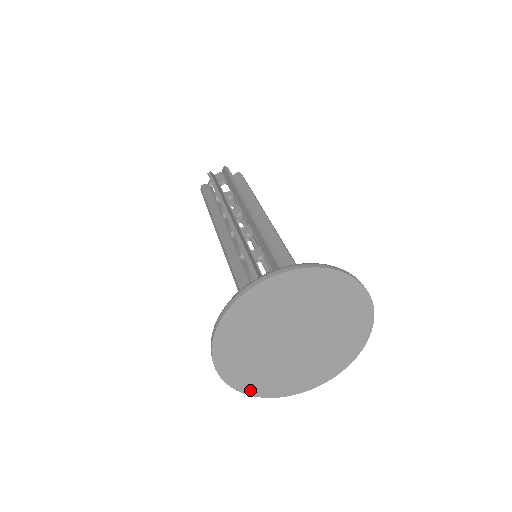
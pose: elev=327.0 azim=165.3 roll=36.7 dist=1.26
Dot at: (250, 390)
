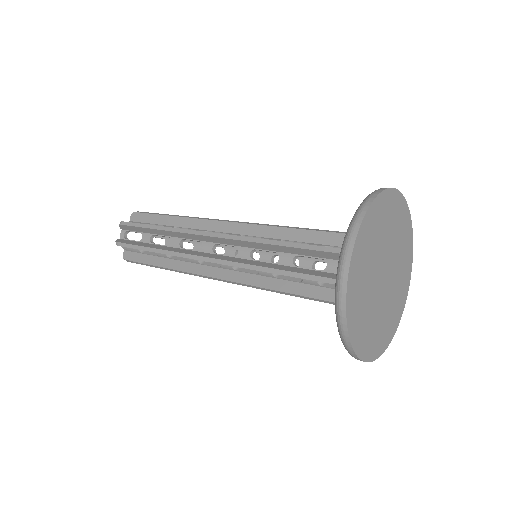
Dot at: (367, 355)
